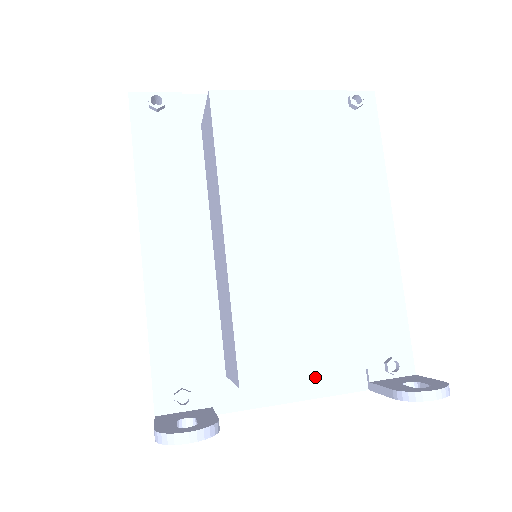
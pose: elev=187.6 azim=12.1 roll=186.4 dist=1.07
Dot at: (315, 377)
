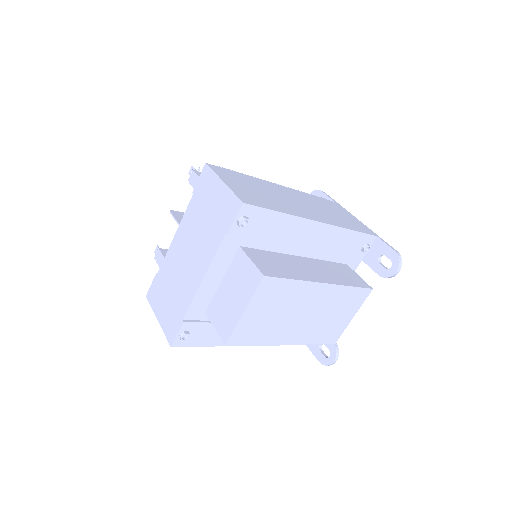
Dot at: occluded
